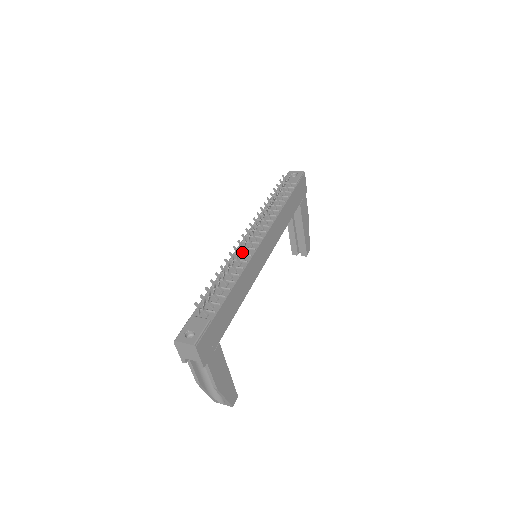
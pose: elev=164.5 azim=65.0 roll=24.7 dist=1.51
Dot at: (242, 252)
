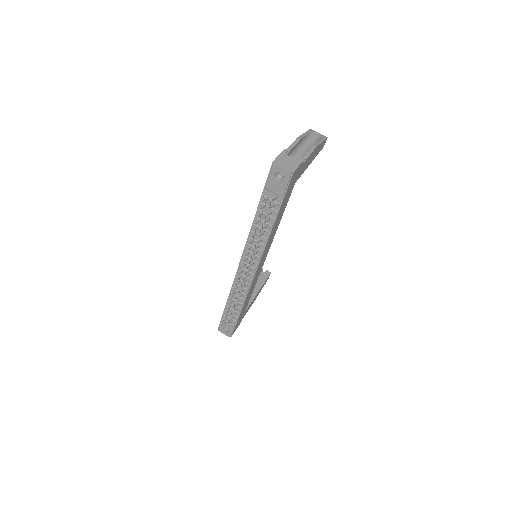
Dot at: occluded
